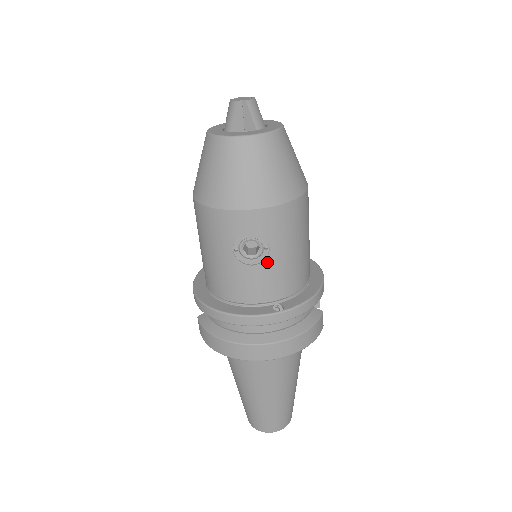
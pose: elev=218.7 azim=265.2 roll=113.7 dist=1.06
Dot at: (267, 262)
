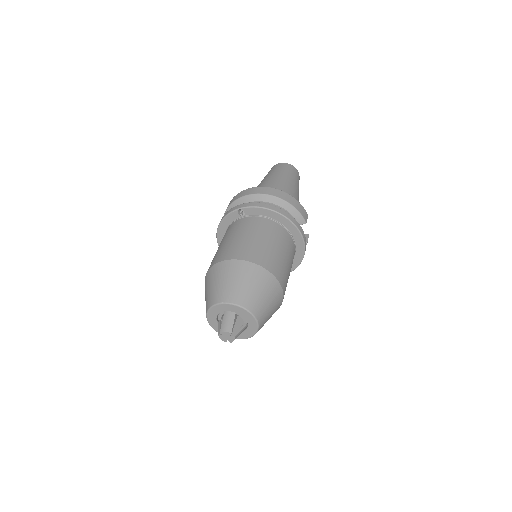
Dot at: occluded
